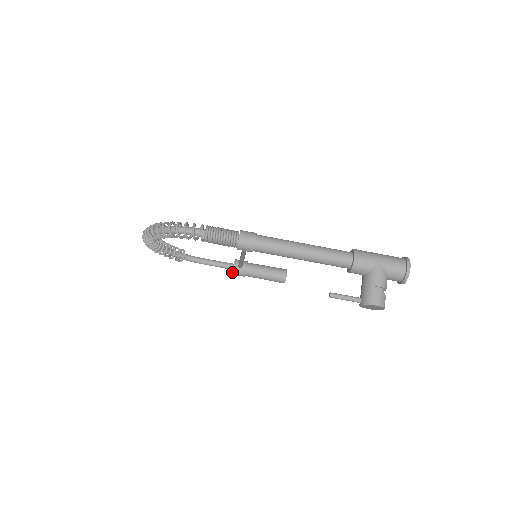
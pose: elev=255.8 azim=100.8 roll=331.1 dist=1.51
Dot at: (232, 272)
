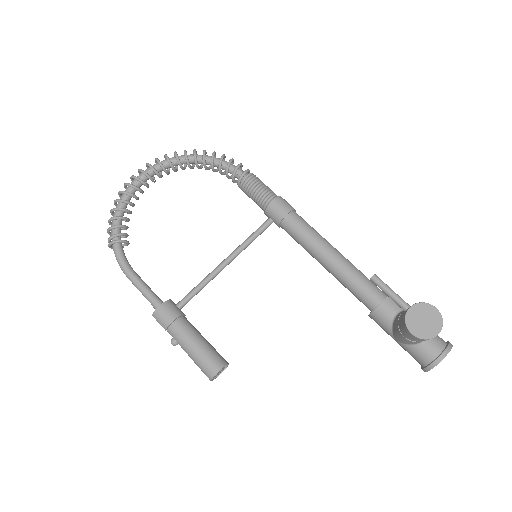
Dot at: (164, 302)
